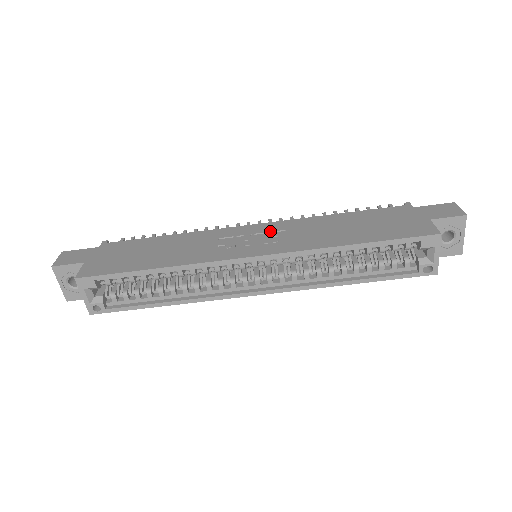
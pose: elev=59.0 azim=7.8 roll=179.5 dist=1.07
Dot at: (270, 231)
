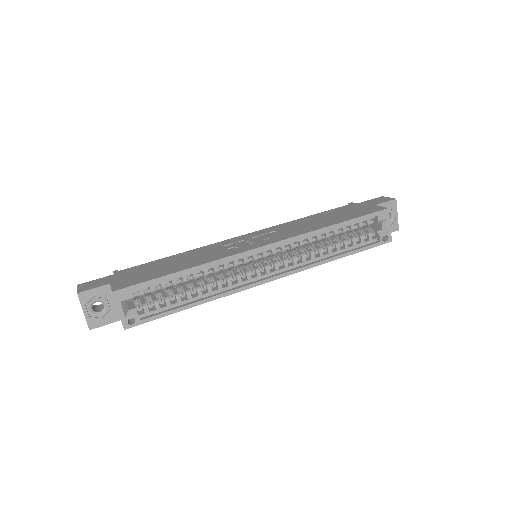
Dot at: (263, 234)
